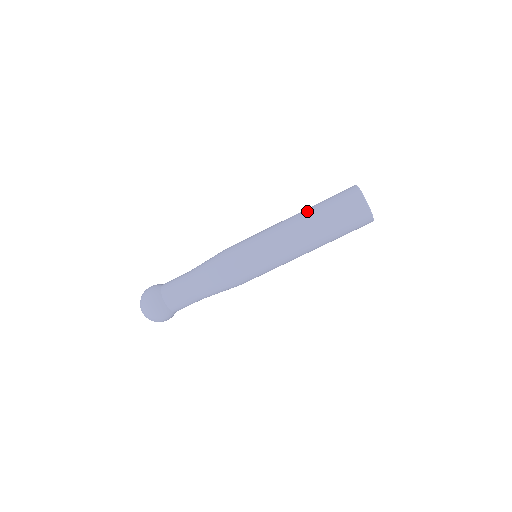
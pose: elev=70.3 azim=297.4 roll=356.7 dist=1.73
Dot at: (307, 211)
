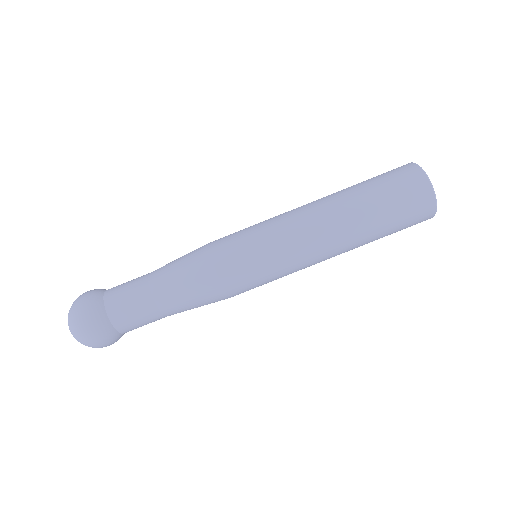
Dot at: occluded
